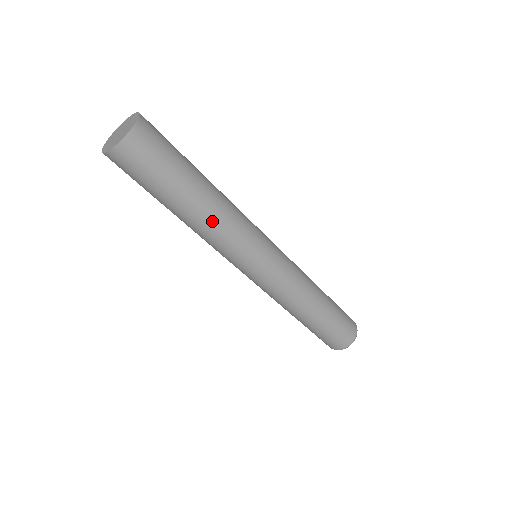
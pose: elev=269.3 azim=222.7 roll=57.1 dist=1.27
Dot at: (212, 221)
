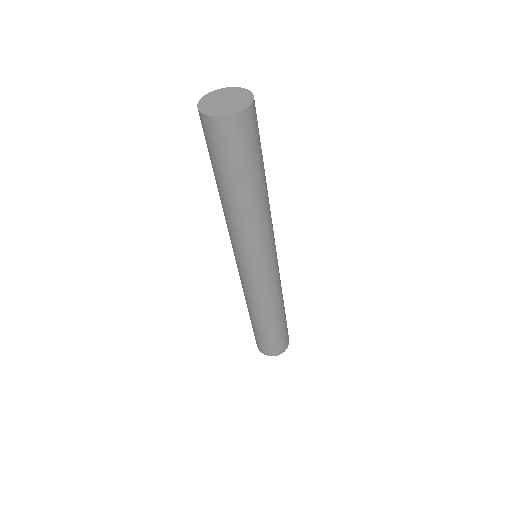
Dot at: (251, 218)
